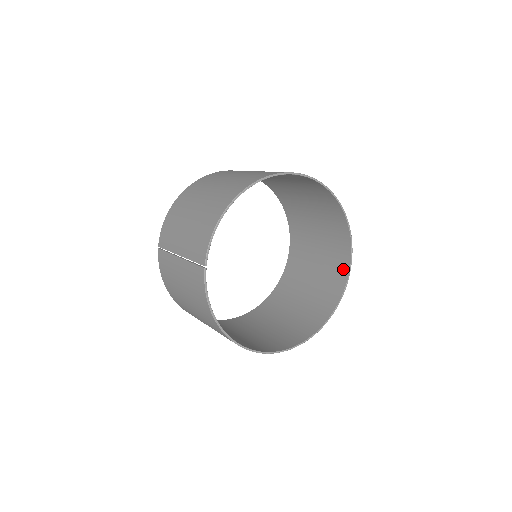
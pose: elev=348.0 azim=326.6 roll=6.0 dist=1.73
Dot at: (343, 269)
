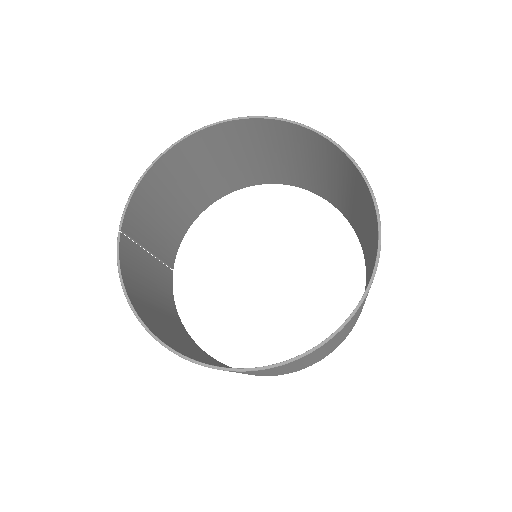
Dot at: (376, 250)
